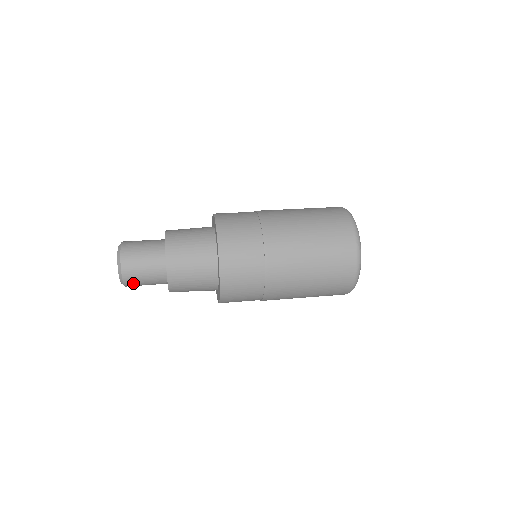
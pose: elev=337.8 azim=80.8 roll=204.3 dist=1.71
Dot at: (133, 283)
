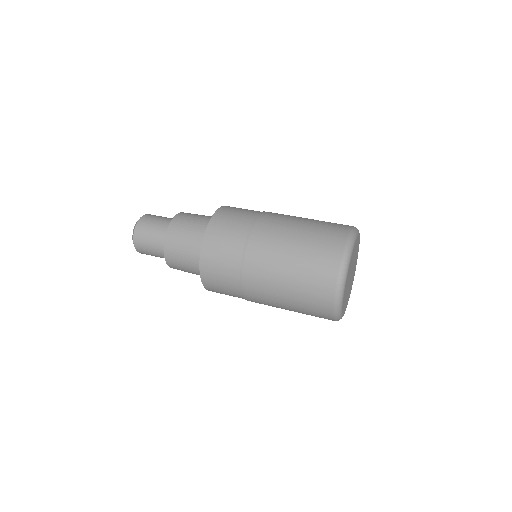
Dot at: (145, 253)
